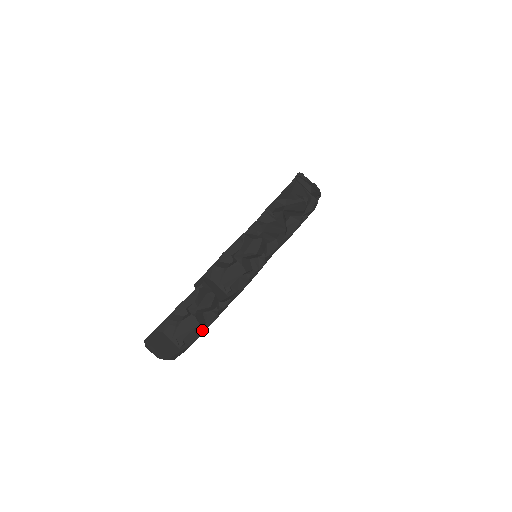
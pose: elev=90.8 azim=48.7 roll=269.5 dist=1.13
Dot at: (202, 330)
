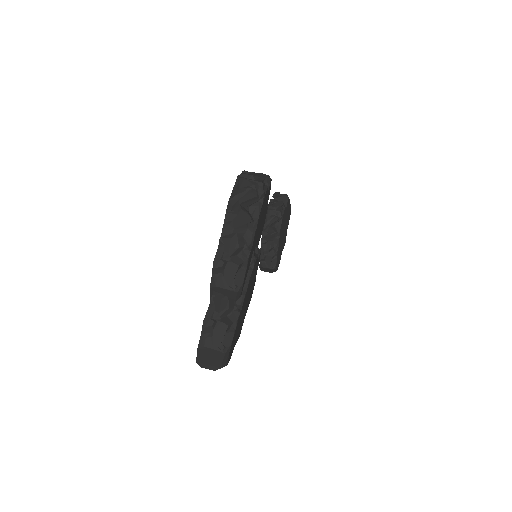
Dot at: (233, 329)
